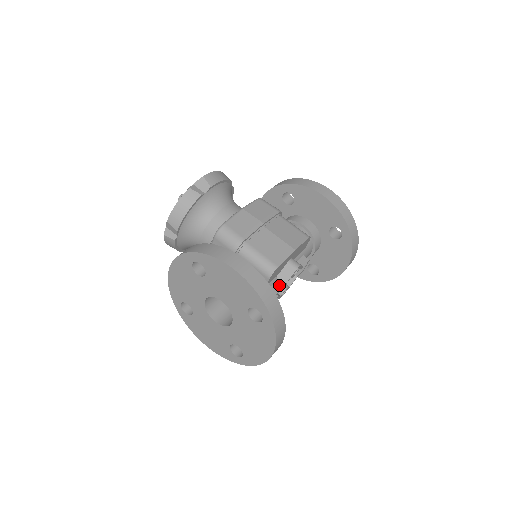
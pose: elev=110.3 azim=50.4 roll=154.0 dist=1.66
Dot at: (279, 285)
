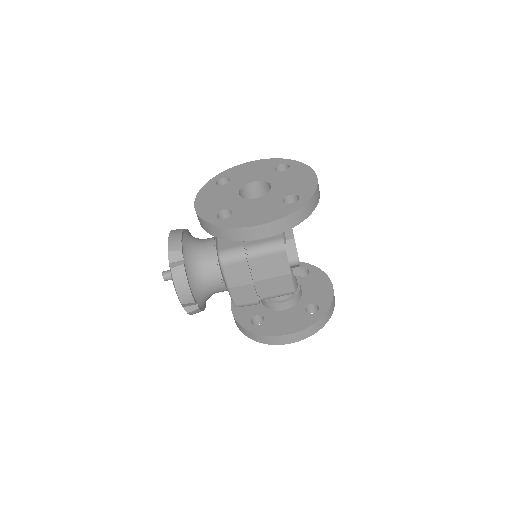
Dot at: (296, 268)
